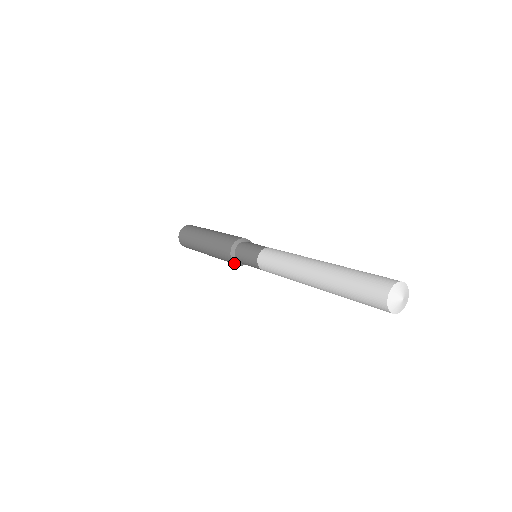
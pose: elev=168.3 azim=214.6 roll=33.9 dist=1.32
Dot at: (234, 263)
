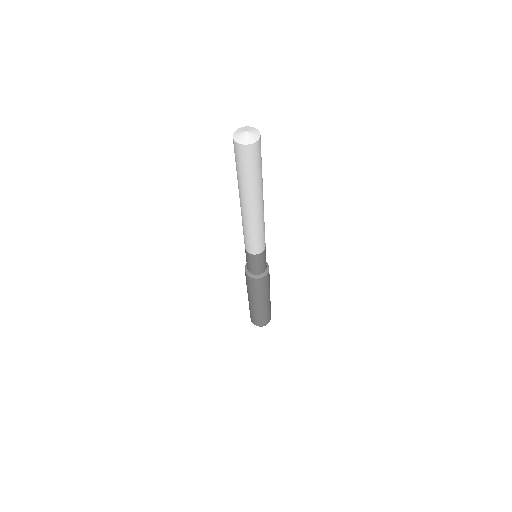
Dot at: (260, 279)
